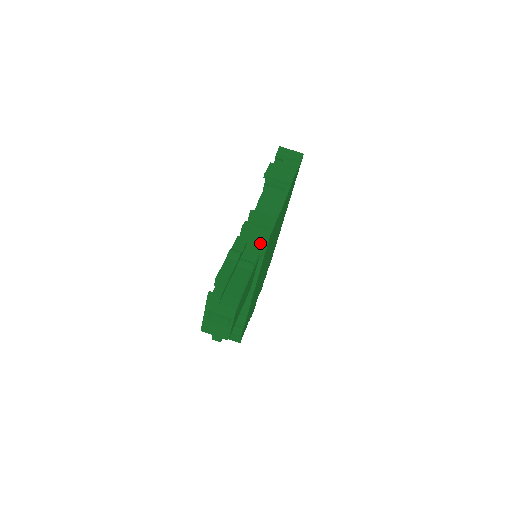
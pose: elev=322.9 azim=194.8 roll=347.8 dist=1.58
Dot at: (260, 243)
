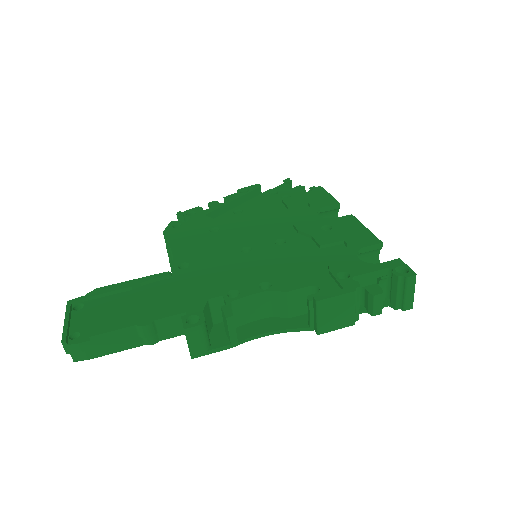
Dot at: occluded
